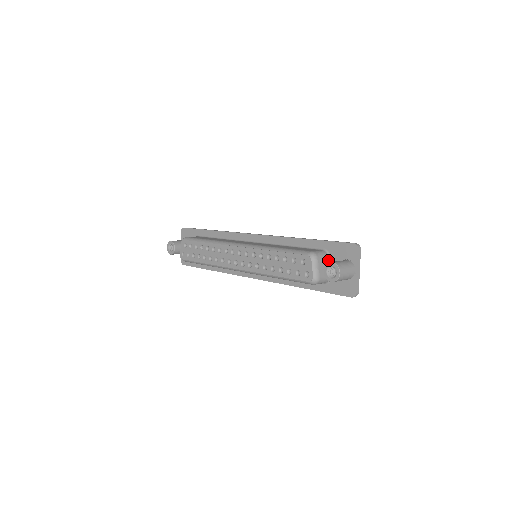
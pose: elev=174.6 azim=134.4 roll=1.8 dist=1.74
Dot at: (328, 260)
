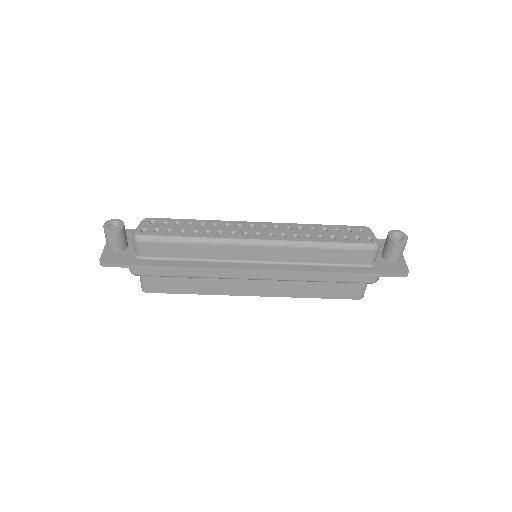
Dot at: occluded
